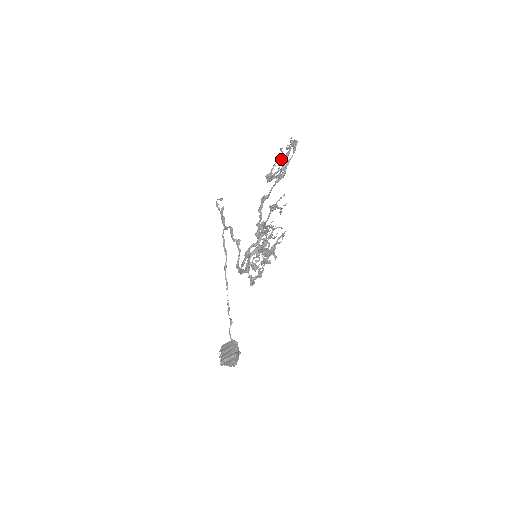
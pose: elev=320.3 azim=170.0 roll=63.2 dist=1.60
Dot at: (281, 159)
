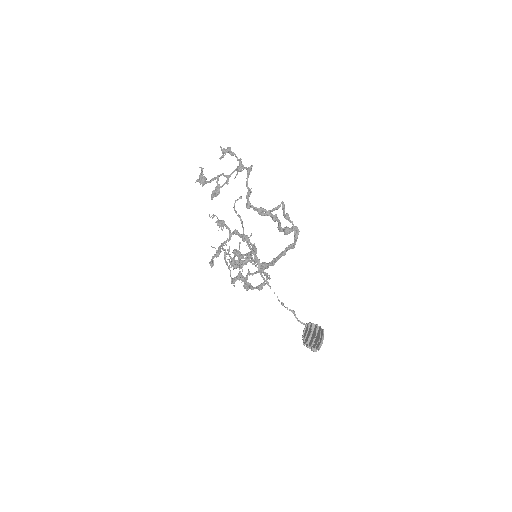
Dot at: (204, 179)
